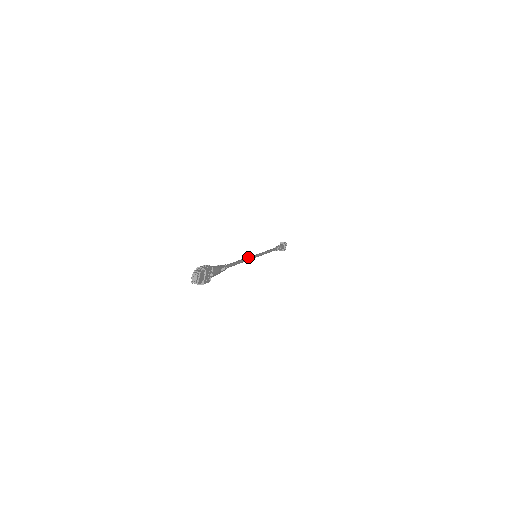
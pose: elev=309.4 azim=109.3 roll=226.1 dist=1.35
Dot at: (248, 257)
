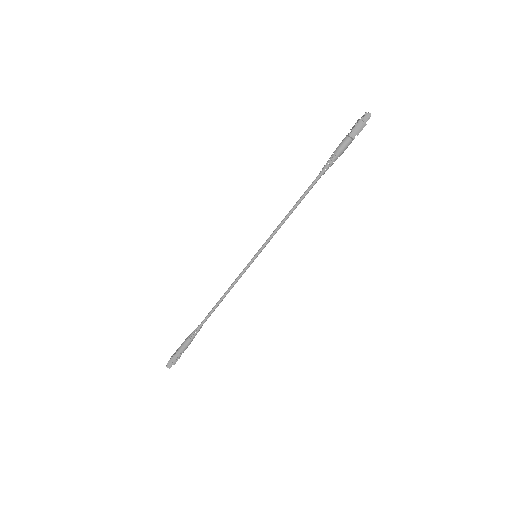
Dot at: (237, 280)
